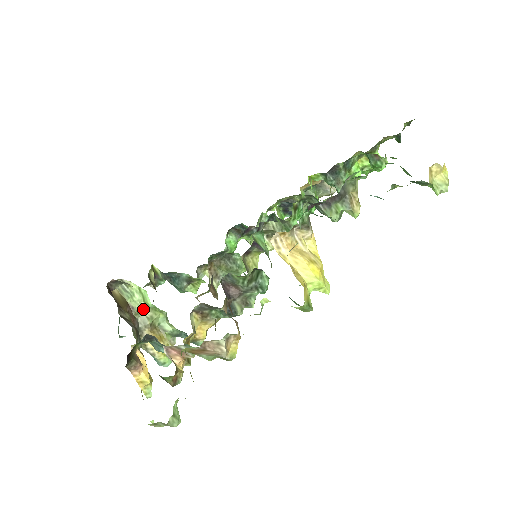
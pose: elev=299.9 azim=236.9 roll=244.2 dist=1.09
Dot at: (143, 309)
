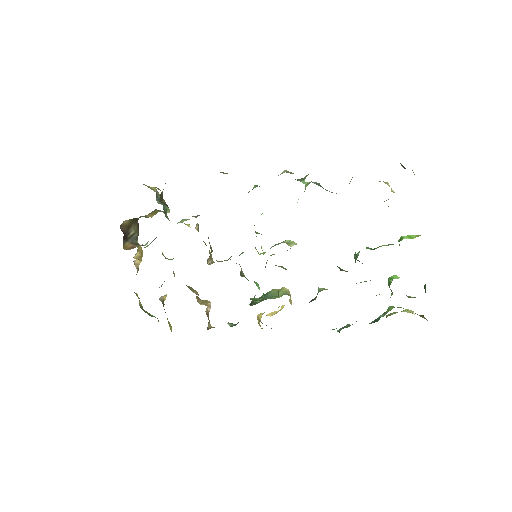
Dot at: occluded
